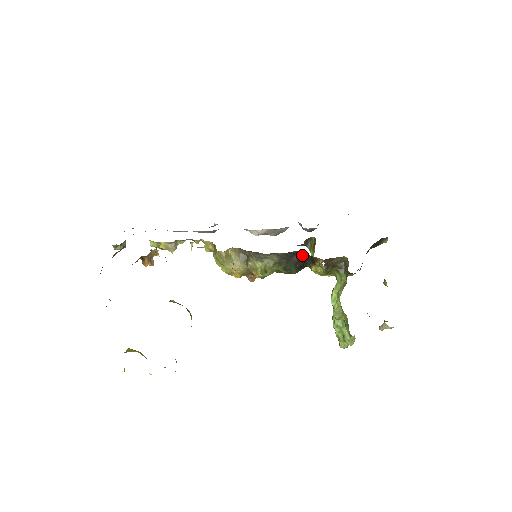
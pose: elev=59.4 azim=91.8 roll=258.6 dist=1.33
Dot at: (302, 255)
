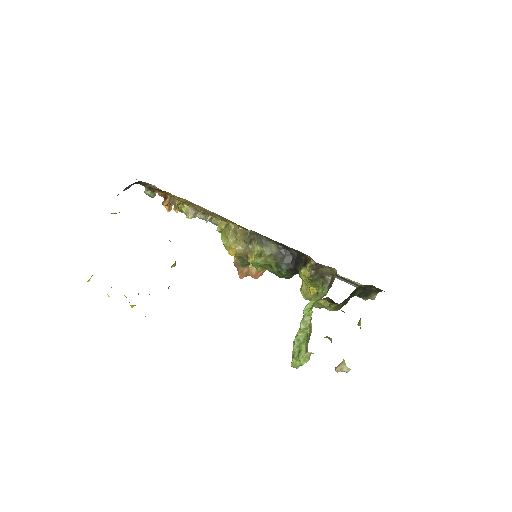
Dot at: (298, 257)
